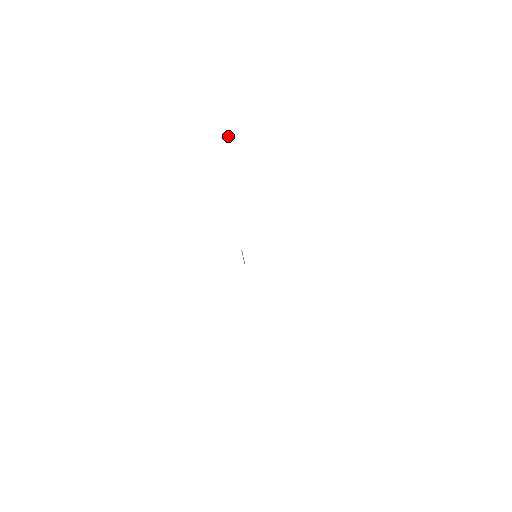
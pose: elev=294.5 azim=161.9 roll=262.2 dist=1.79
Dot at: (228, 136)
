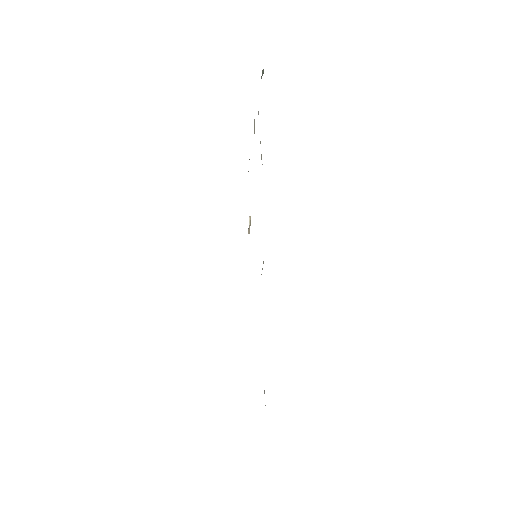
Dot at: (263, 72)
